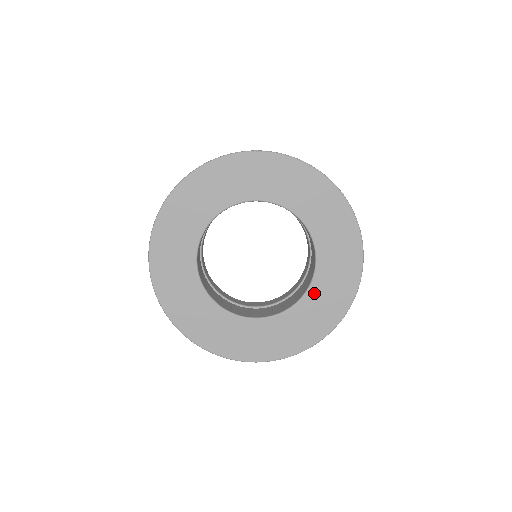
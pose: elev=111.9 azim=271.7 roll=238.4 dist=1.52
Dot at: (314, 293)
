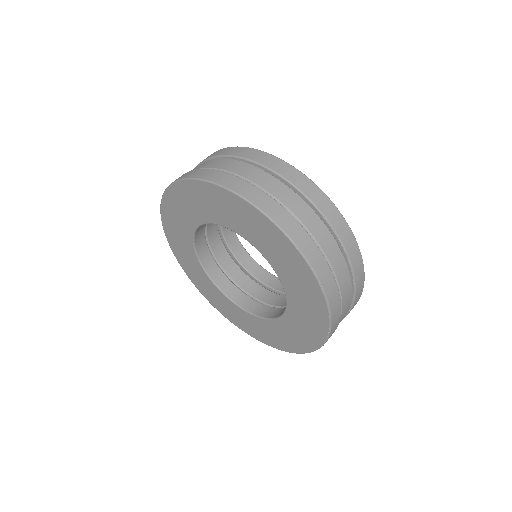
Dot at: (257, 321)
